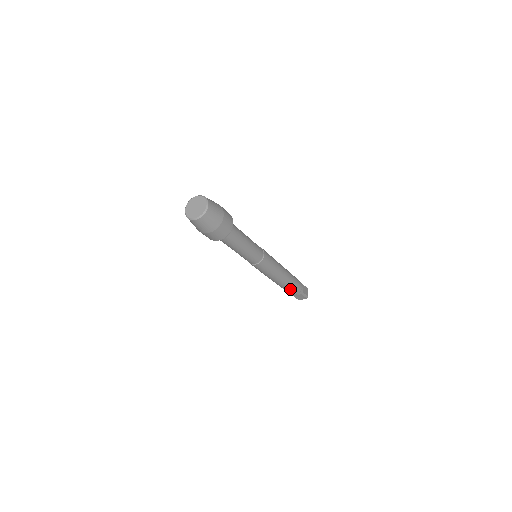
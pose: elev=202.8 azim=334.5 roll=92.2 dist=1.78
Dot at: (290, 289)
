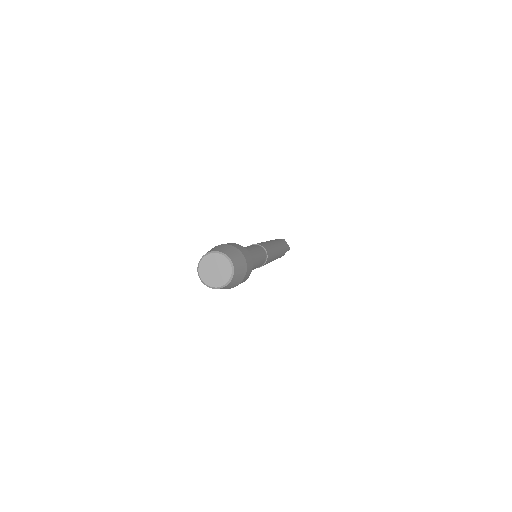
Dot at: occluded
